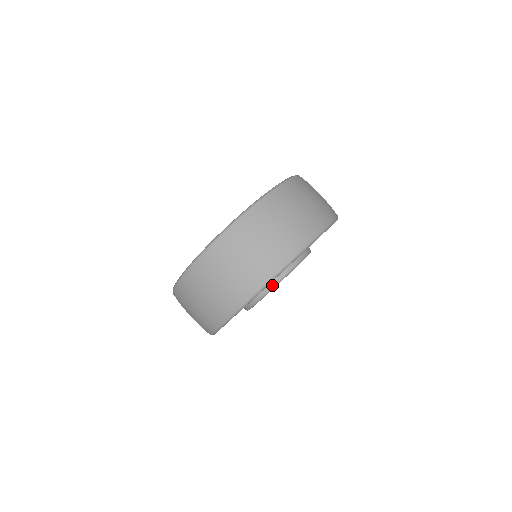
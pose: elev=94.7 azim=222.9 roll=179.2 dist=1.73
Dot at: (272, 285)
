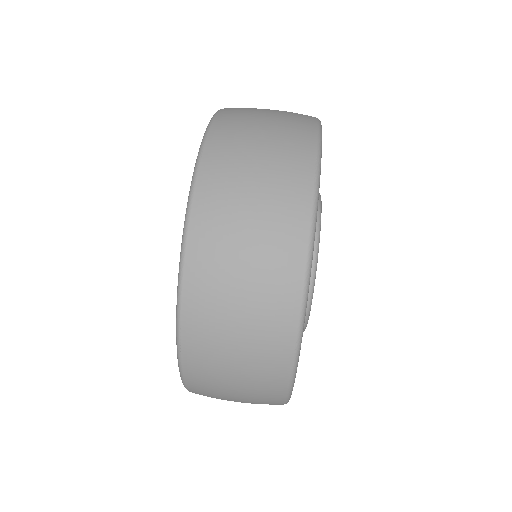
Dot at: occluded
